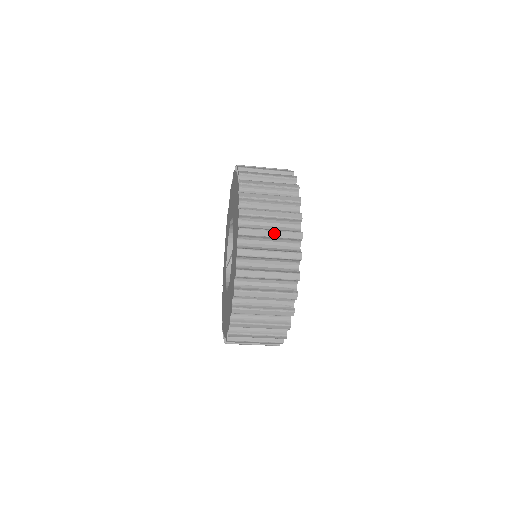
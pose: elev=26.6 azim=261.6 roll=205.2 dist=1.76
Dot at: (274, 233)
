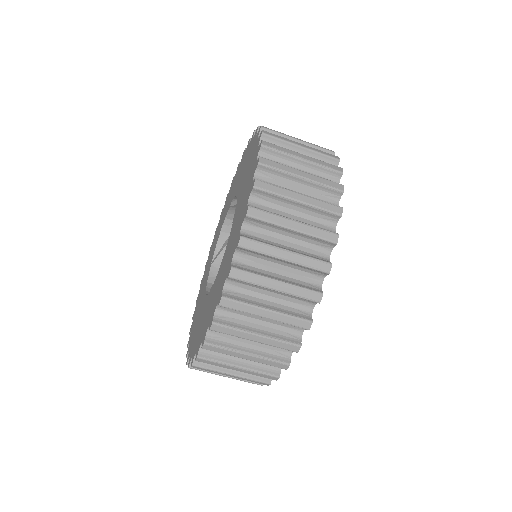
Dot at: occluded
